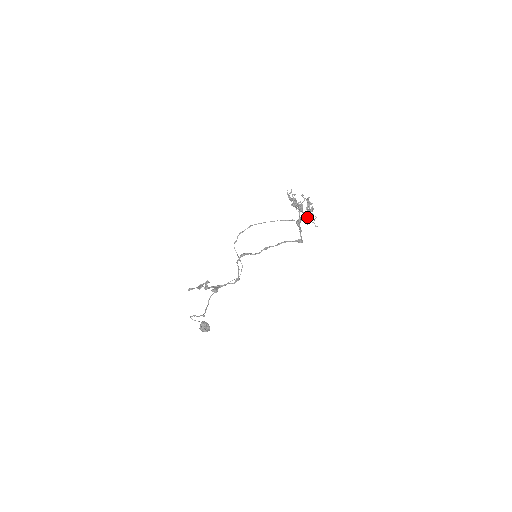
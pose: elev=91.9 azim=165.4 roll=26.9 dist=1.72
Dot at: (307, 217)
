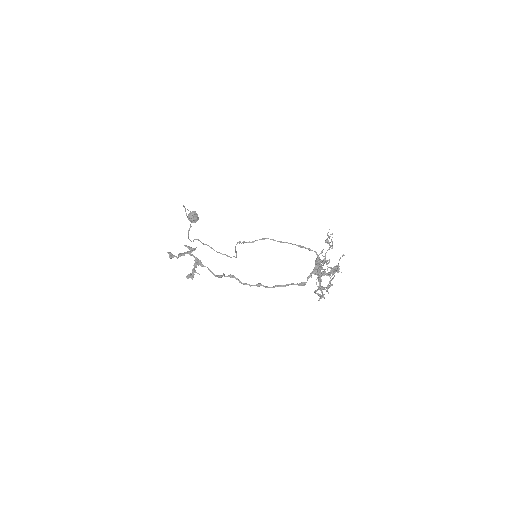
Dot at: (327, 270)
